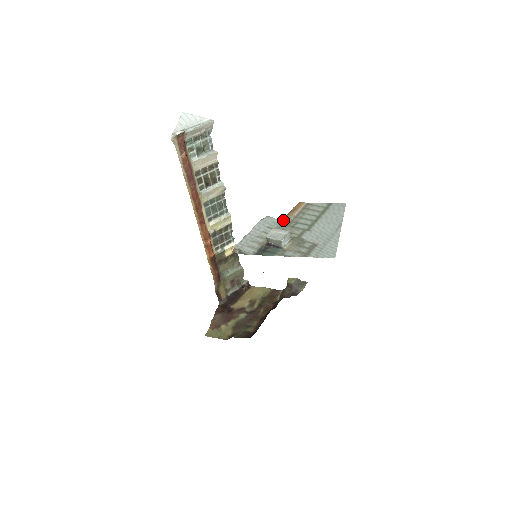
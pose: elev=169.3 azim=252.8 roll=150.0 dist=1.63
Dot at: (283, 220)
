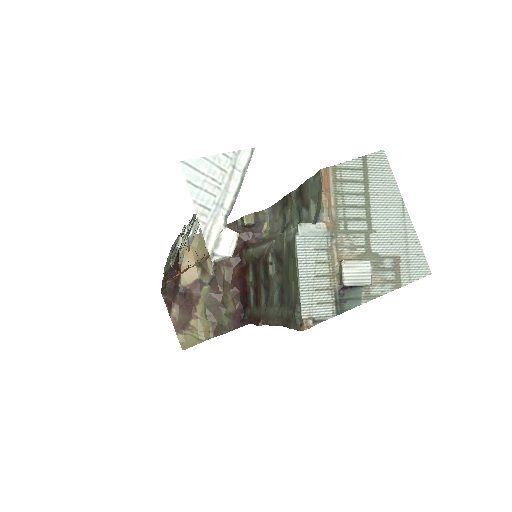
Dot at: (328, 225)
